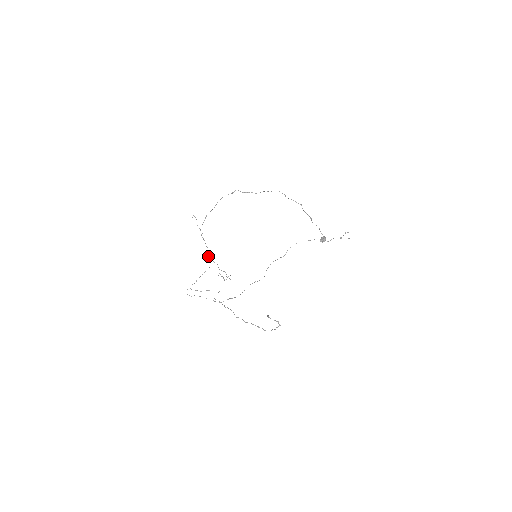
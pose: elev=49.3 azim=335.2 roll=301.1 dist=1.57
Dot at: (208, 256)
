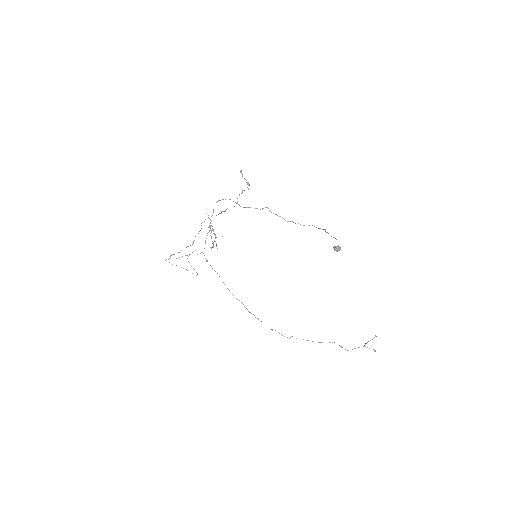
Dot at: occluded
